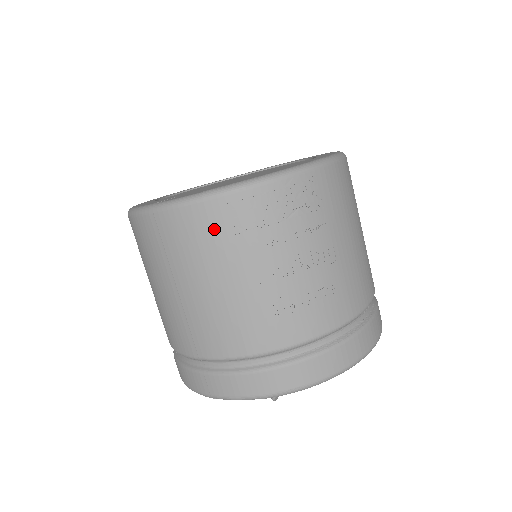
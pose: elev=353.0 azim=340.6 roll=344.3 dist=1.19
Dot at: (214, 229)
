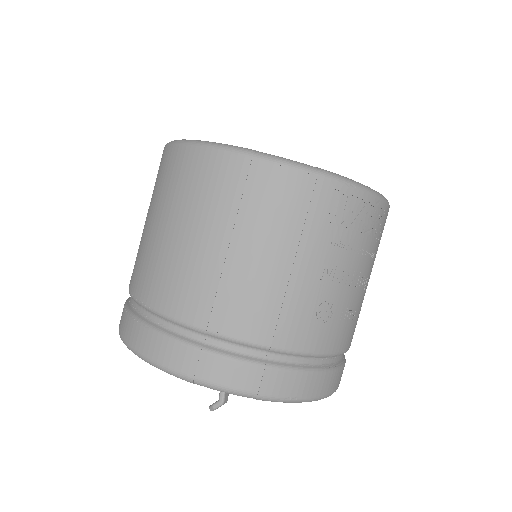
Dot at: (312, 207)
